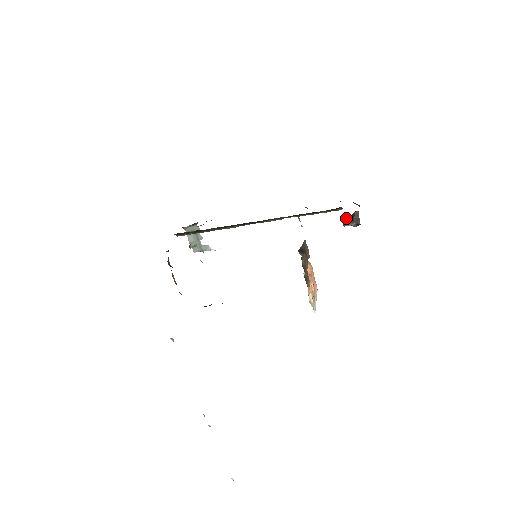
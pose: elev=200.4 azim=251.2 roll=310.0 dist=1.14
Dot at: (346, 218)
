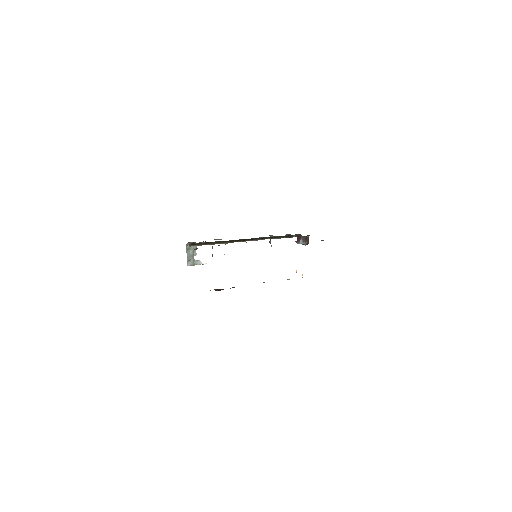
Dot at: (302, 239)
